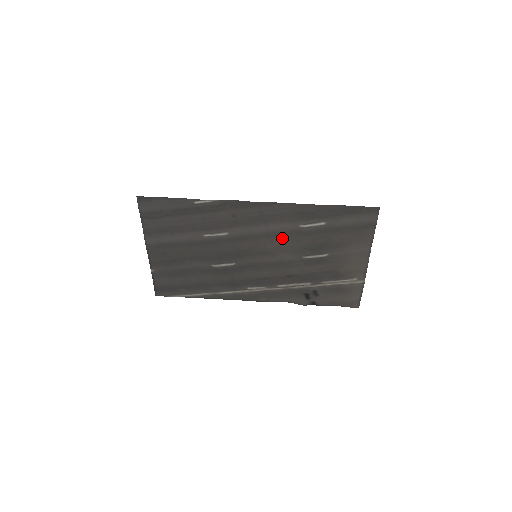
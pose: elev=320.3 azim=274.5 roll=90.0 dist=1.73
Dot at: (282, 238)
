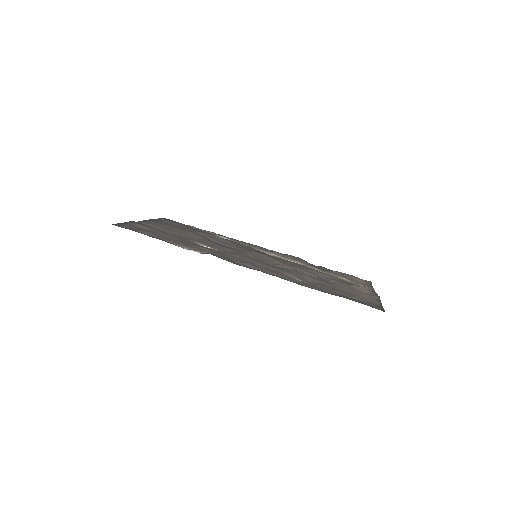
Dot at: (280, 268)
